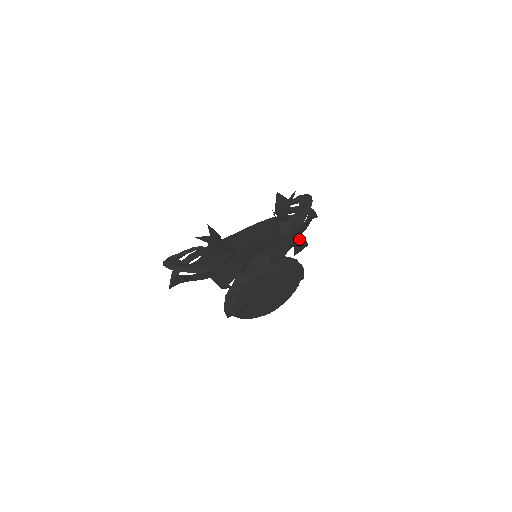
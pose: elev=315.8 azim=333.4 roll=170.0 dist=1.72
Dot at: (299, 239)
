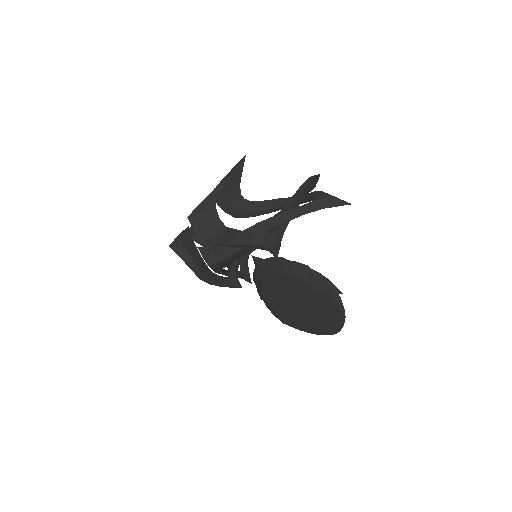
Dot at: (229, 237)
